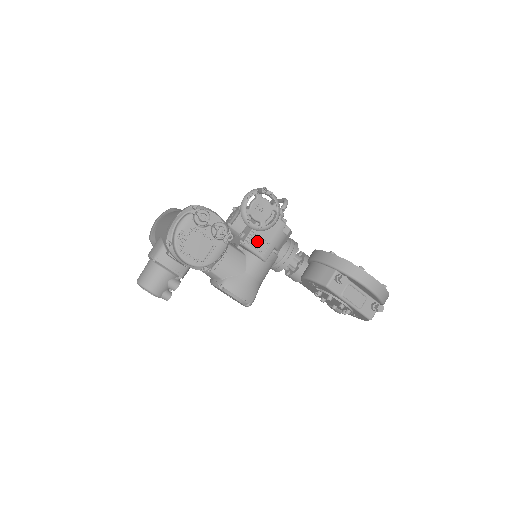
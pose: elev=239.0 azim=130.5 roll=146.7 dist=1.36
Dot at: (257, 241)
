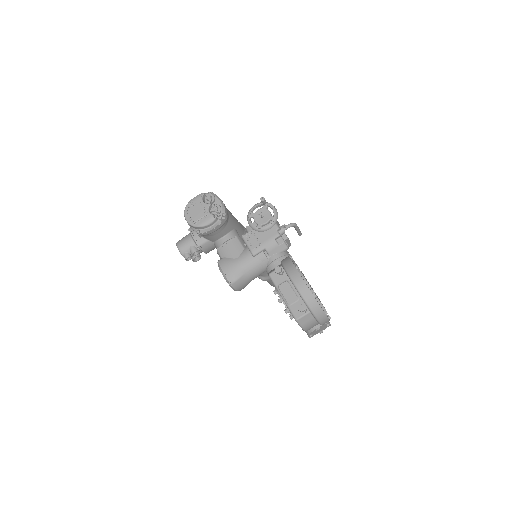
Dot at: (253, 239)
